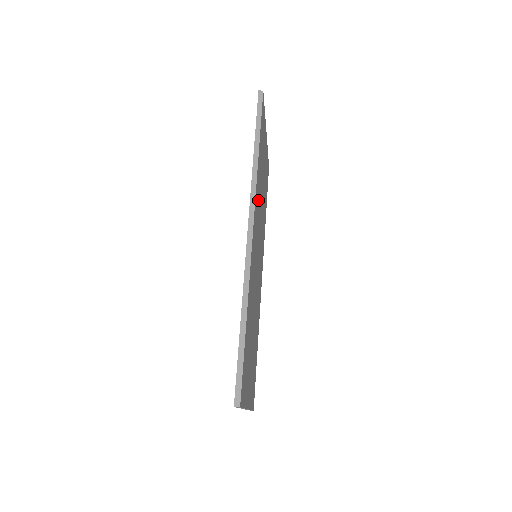
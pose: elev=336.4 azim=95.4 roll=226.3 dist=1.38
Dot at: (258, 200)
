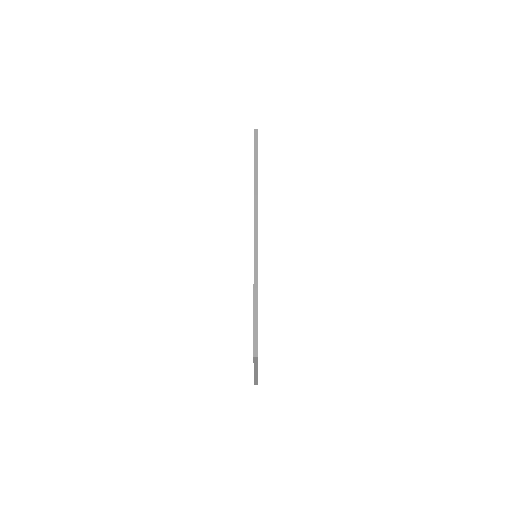
Dot at: occluded
